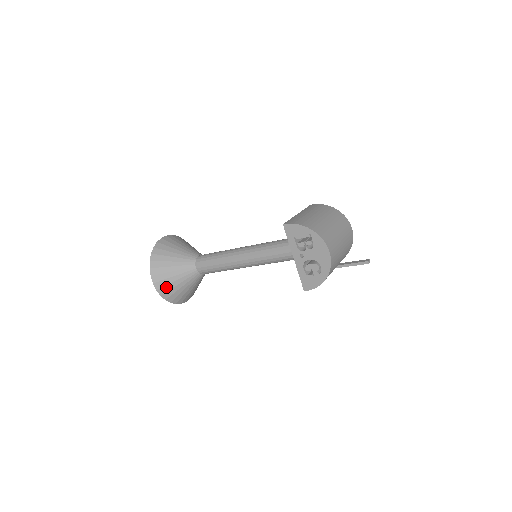
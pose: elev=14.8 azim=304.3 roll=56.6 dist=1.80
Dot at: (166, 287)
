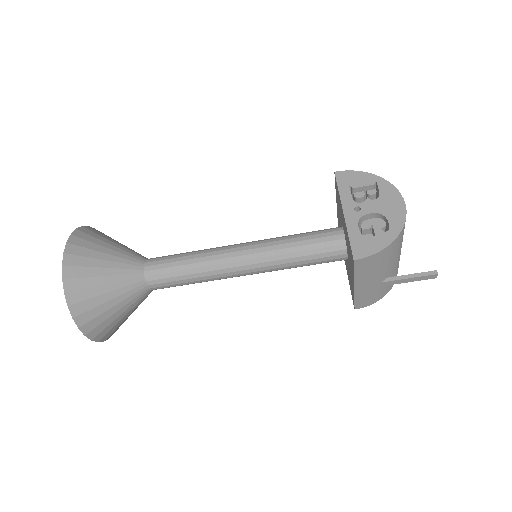
Dot at: (81, 270)
